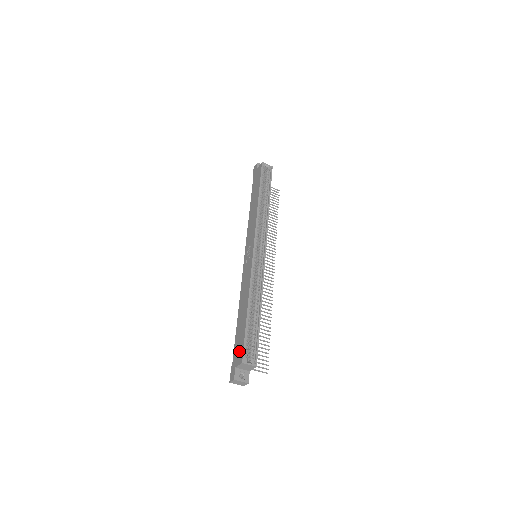
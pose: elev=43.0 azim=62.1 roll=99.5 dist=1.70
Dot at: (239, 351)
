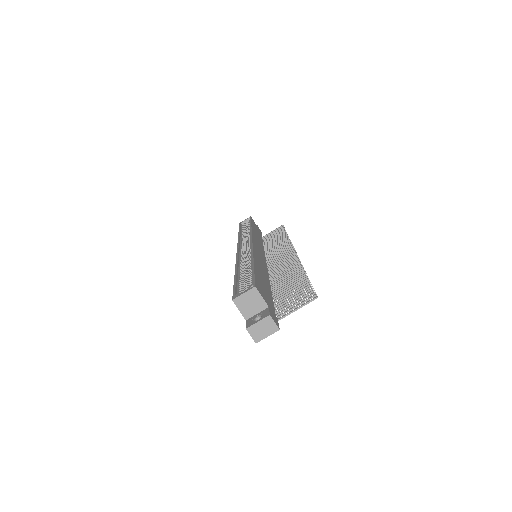
Dot at: occluded
